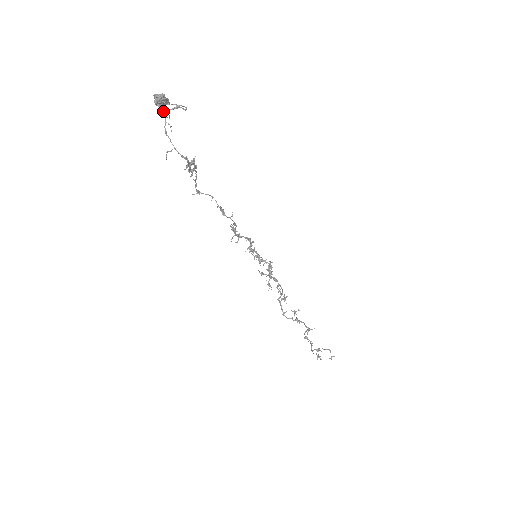
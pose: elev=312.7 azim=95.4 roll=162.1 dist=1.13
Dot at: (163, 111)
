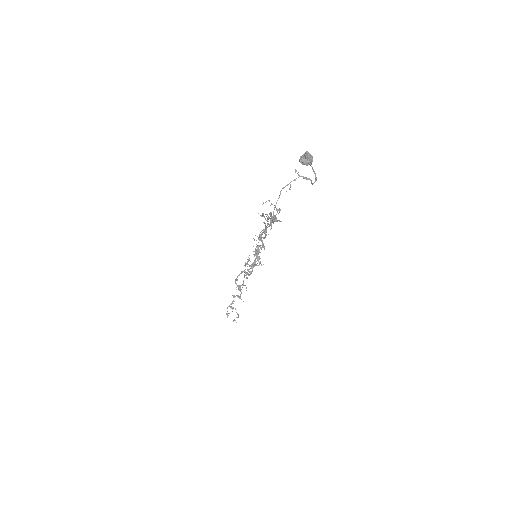
Dot at: occluded
